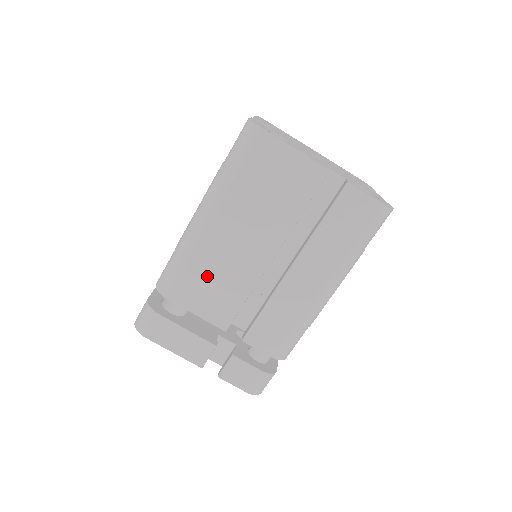
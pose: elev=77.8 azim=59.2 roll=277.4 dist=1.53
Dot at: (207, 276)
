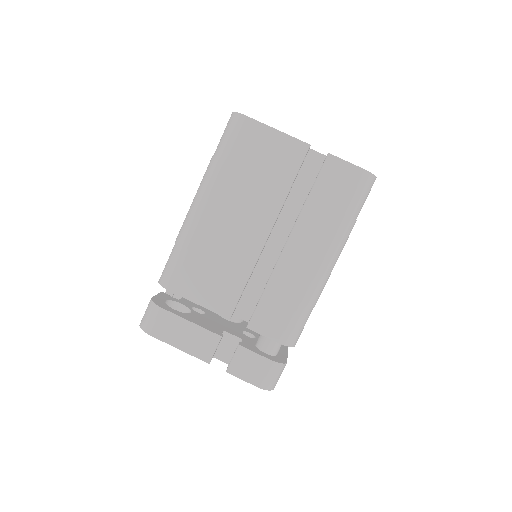
Dot at: (206, 262)
